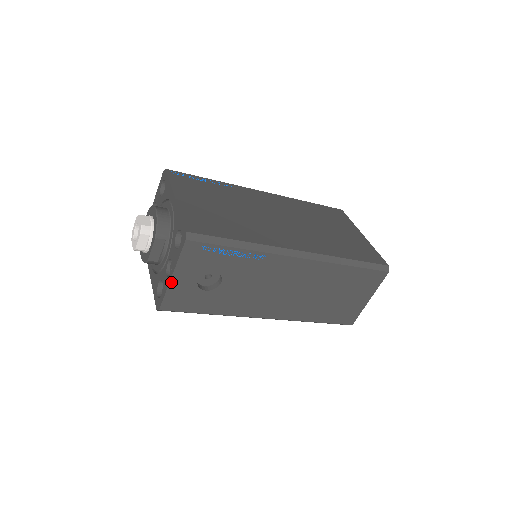
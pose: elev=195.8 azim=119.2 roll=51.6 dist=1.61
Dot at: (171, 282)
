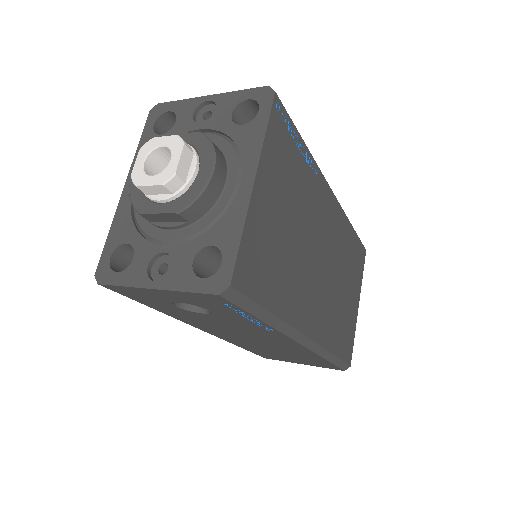
Dot at: (146, 288)
